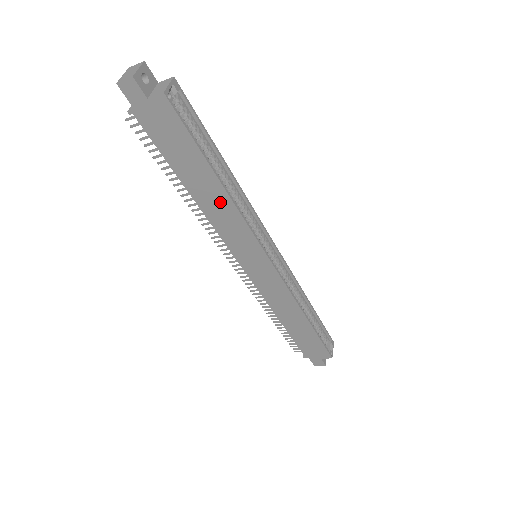
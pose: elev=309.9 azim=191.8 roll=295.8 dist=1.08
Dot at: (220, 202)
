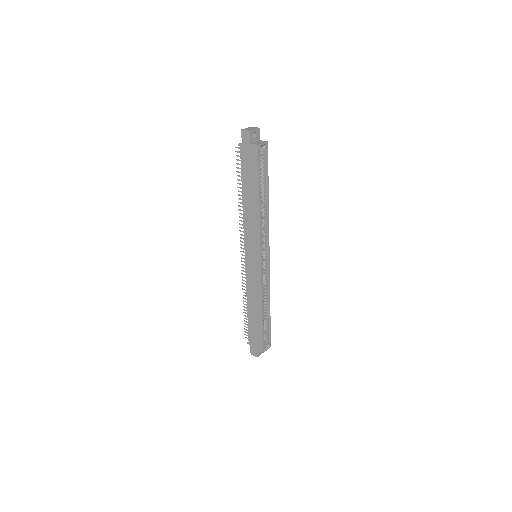
Dot at: (254, 212)
